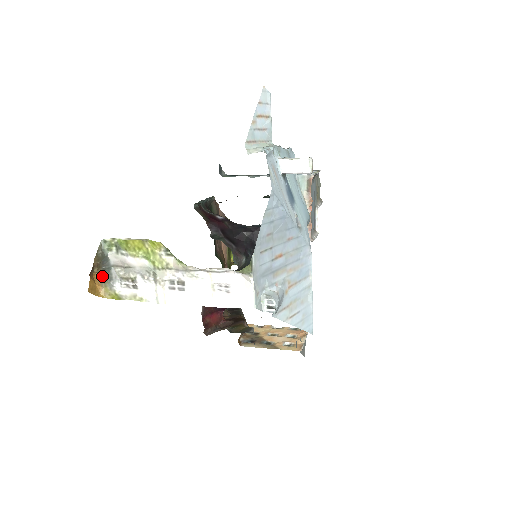
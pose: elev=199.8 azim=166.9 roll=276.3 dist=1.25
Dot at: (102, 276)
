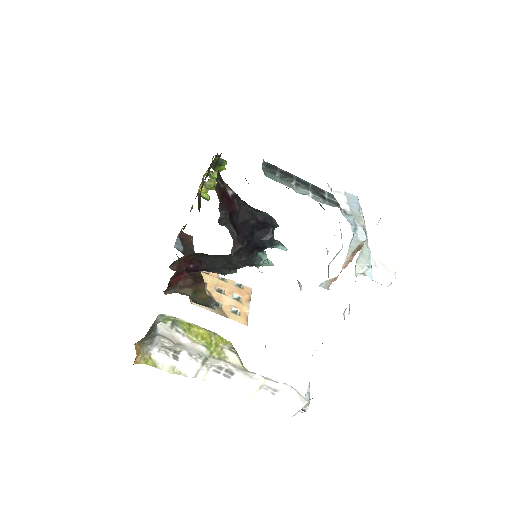
Dot at: (142, 341)
